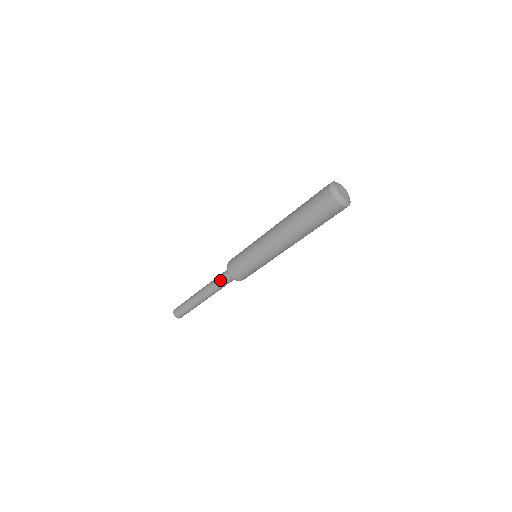
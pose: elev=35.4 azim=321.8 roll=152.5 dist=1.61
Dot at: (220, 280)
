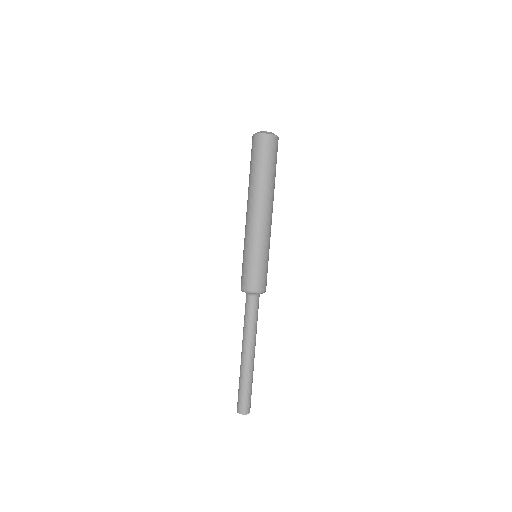
Dot at: (248, 313)
